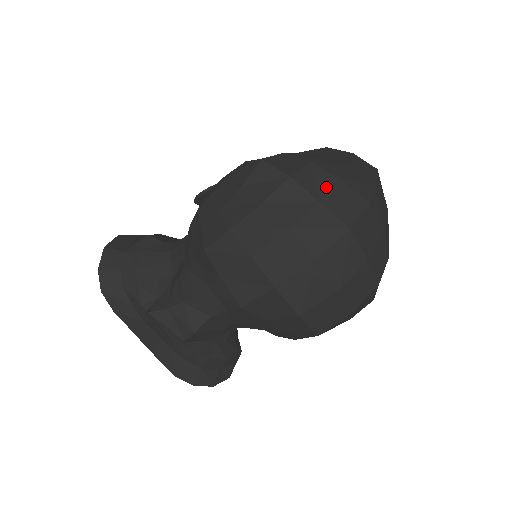
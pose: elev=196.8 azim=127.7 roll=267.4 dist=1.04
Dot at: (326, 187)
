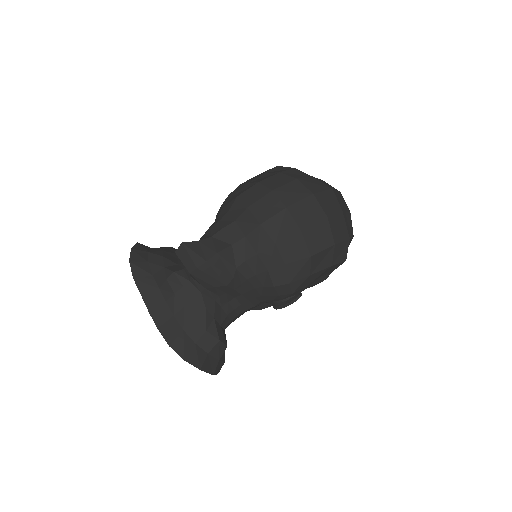
Dot at: occluded
